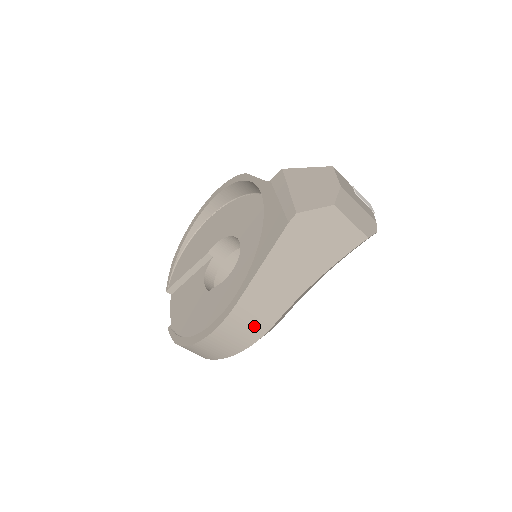
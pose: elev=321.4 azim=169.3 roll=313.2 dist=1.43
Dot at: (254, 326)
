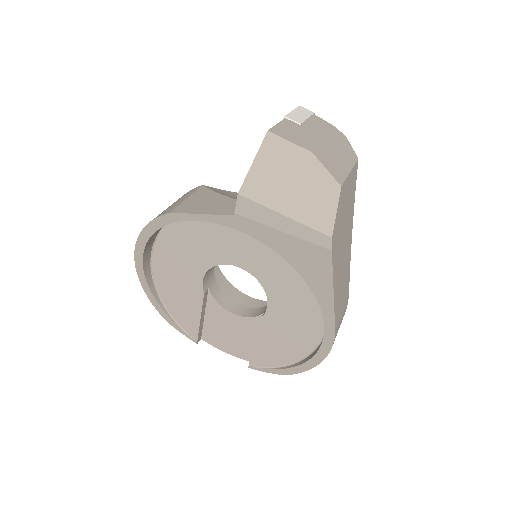
Dot at: (343, 315)
